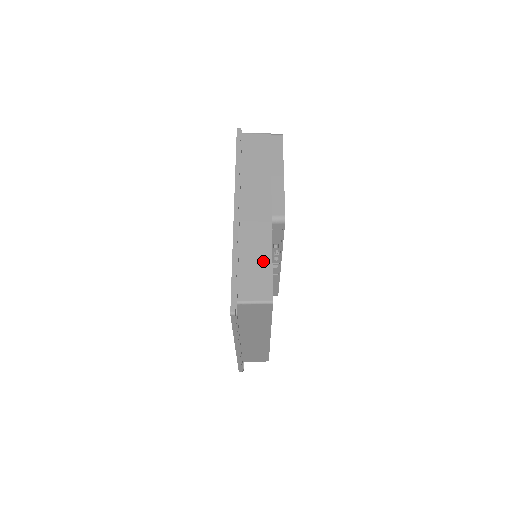
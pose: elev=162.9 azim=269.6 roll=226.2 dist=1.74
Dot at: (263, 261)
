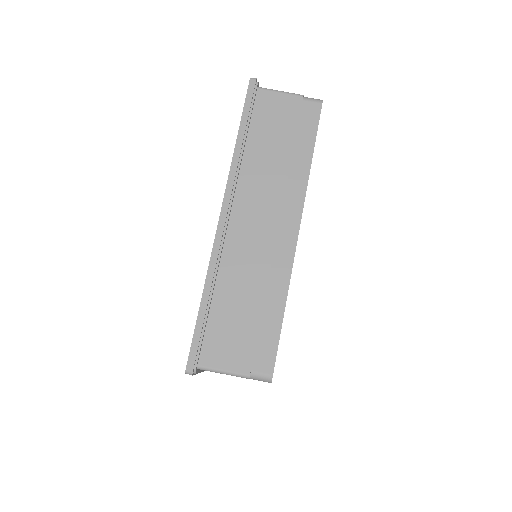
Dot at: occluded
